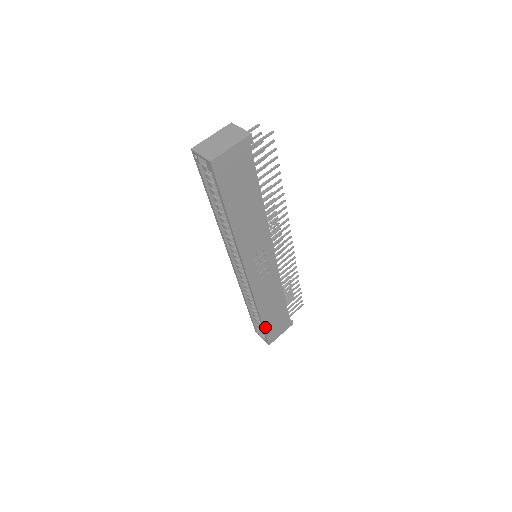
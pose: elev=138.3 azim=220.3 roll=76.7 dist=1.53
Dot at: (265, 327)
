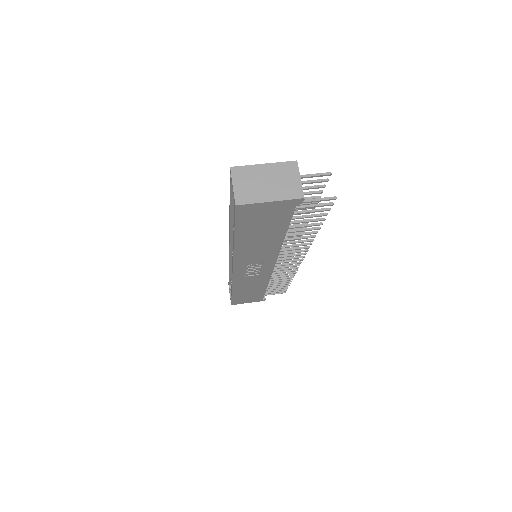
Dot at: (233, 297)
